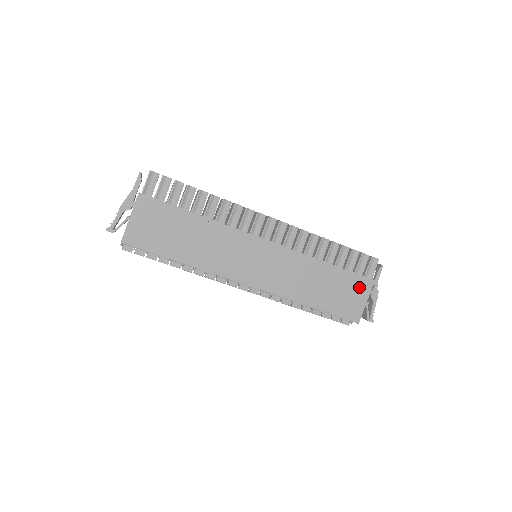
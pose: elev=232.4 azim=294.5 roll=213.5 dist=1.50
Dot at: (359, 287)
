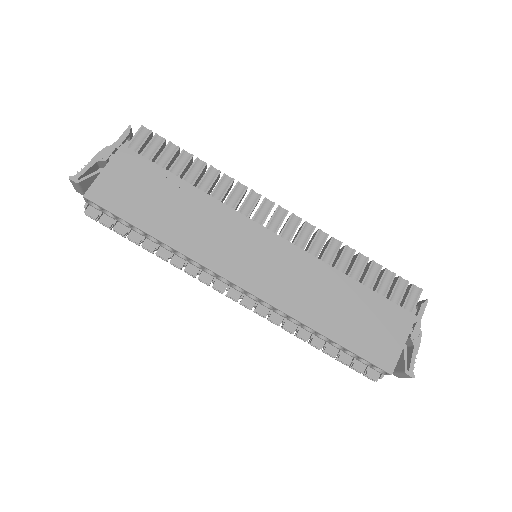
Dot at: (394, 321)
